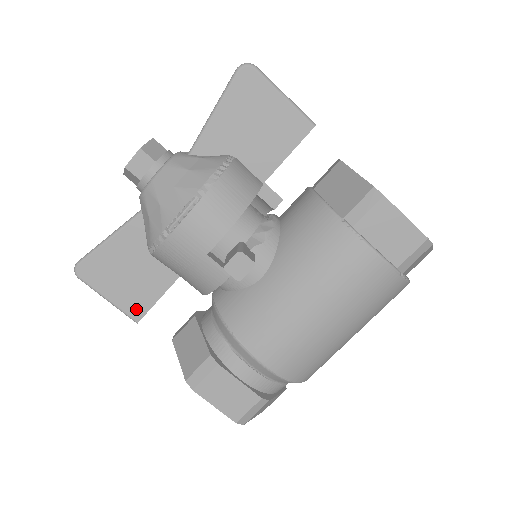
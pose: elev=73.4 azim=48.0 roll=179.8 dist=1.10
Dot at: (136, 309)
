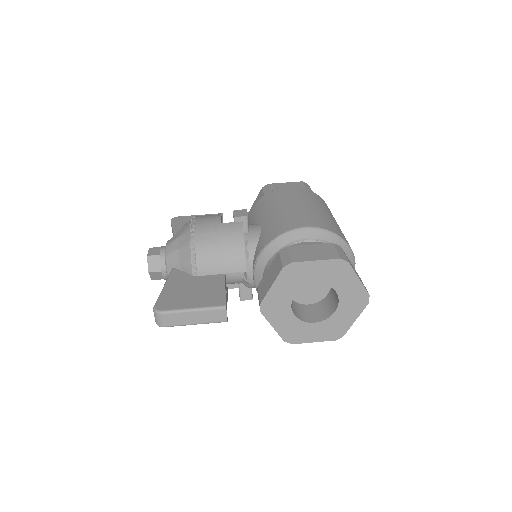
Dot at: (216, 301)
